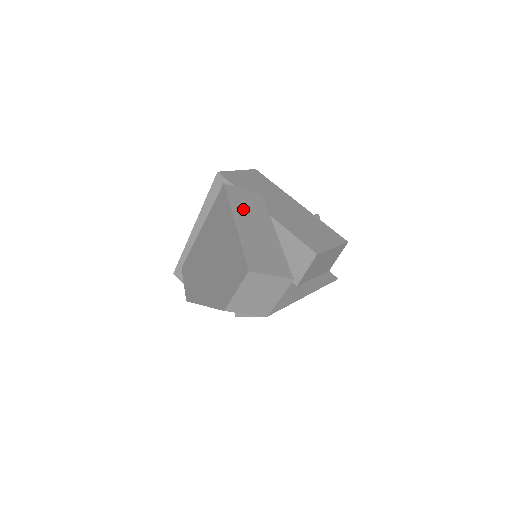
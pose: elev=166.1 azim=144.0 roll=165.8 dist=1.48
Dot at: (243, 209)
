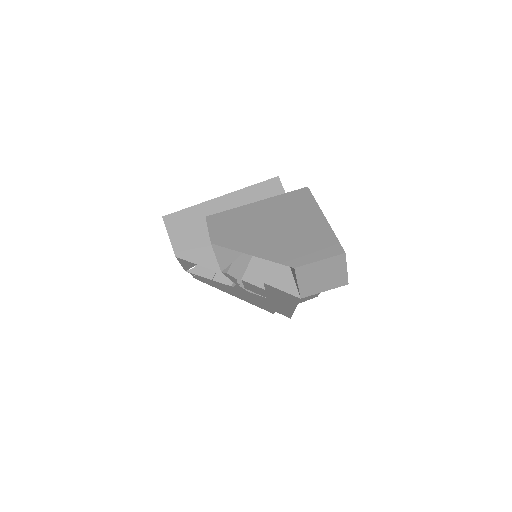
Dot at: occluded
